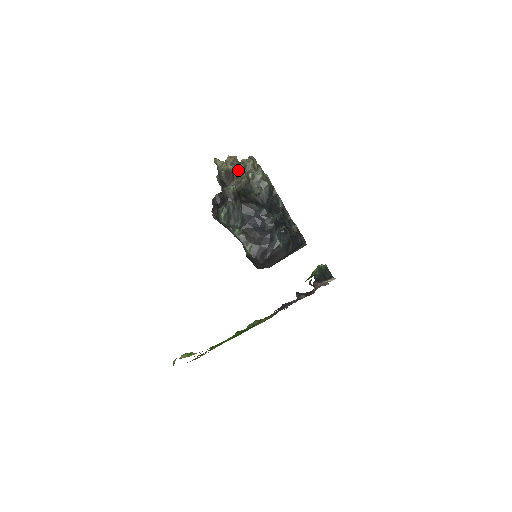
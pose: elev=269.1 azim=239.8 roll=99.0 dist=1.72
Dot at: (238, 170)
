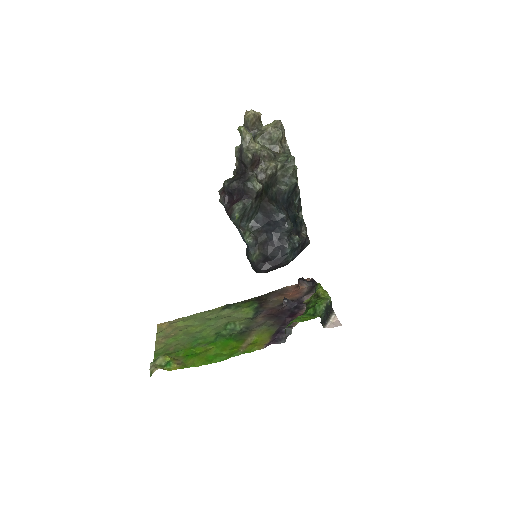
Dot at: (261, 140)
